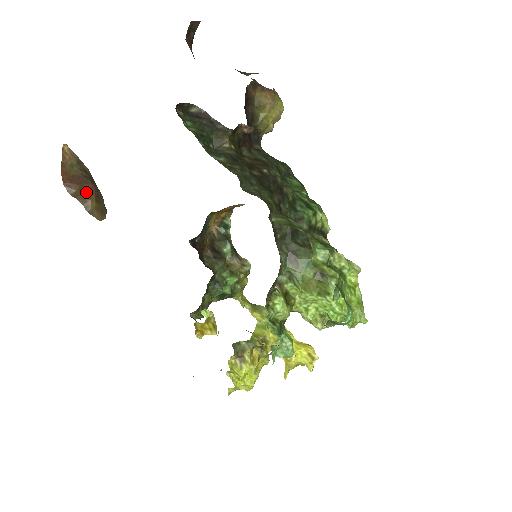
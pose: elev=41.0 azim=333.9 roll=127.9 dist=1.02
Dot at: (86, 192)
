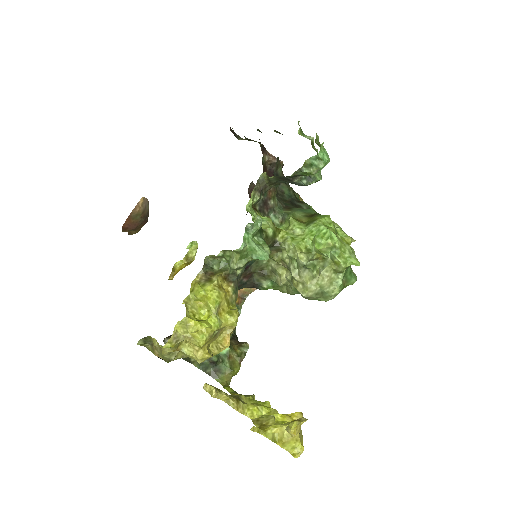
Dot at: (136, 229)
